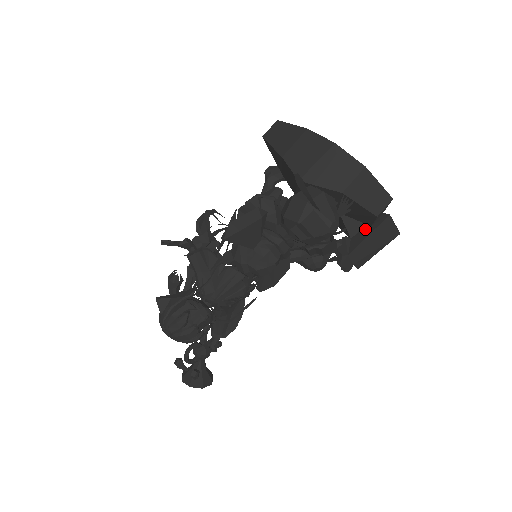
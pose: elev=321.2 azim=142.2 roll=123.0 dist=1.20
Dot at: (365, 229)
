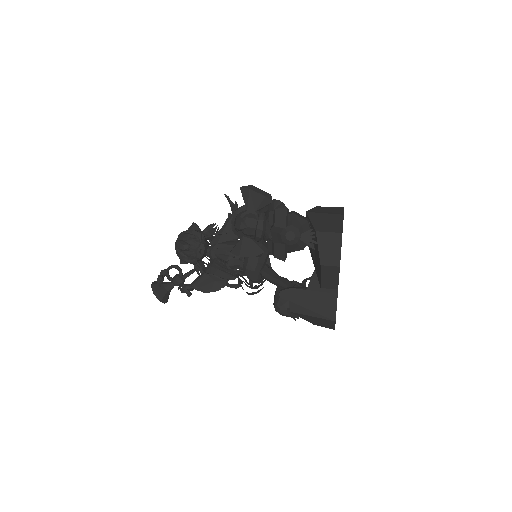
Dot at: occluded
